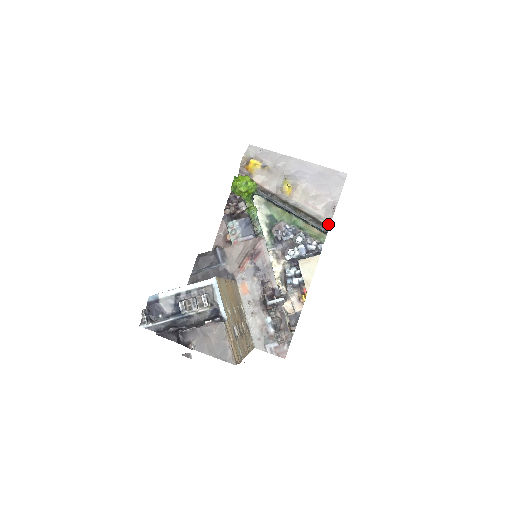
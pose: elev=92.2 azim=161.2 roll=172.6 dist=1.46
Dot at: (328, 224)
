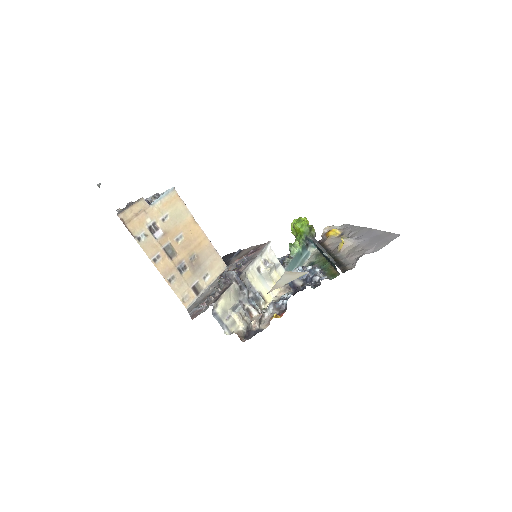
Dot at: (350, 269)
